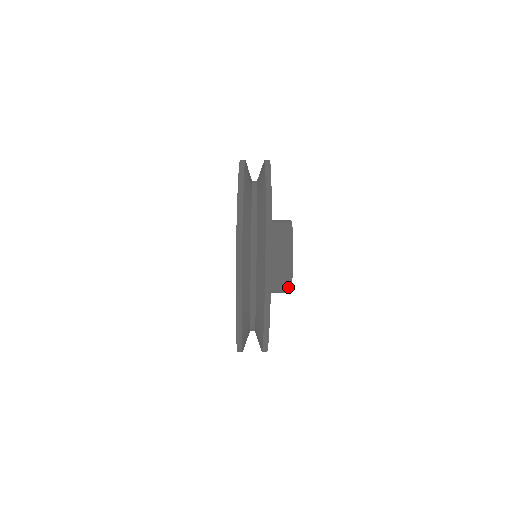
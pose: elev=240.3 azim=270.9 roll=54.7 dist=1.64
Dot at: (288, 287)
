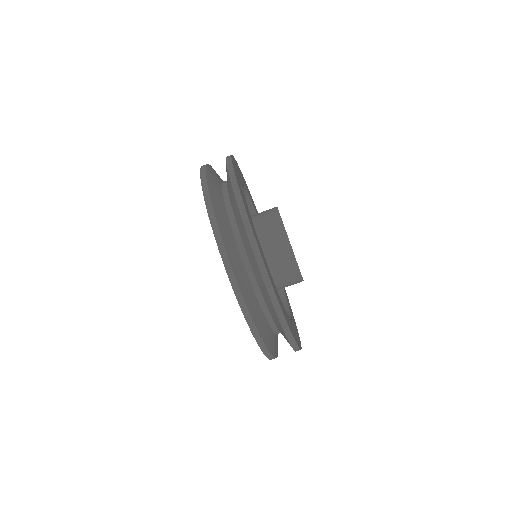
Dot at: (289, 251)
